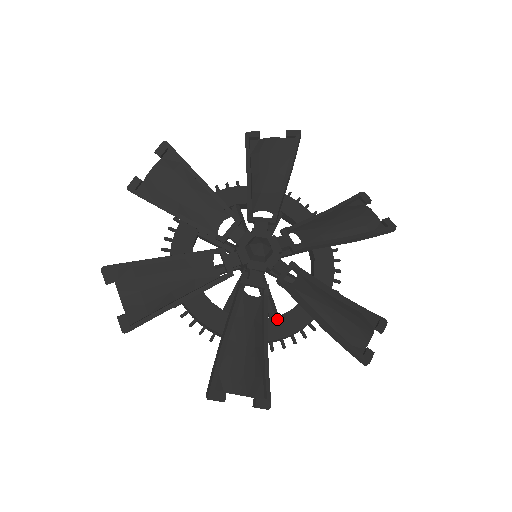
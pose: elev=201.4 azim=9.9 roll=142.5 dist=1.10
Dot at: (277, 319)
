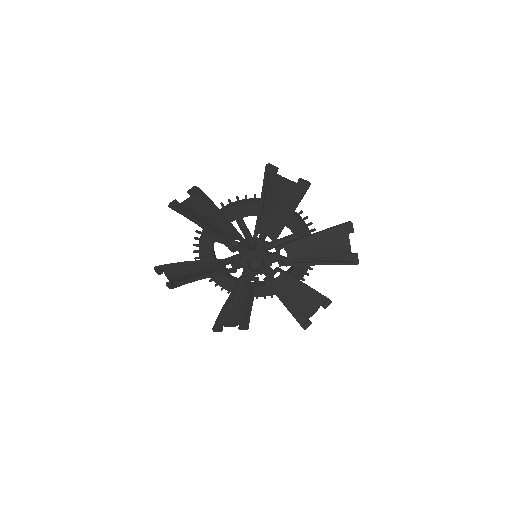
Dot at: (297, 266)
